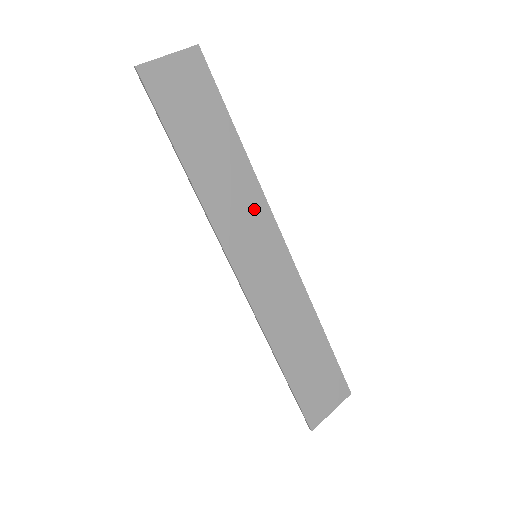
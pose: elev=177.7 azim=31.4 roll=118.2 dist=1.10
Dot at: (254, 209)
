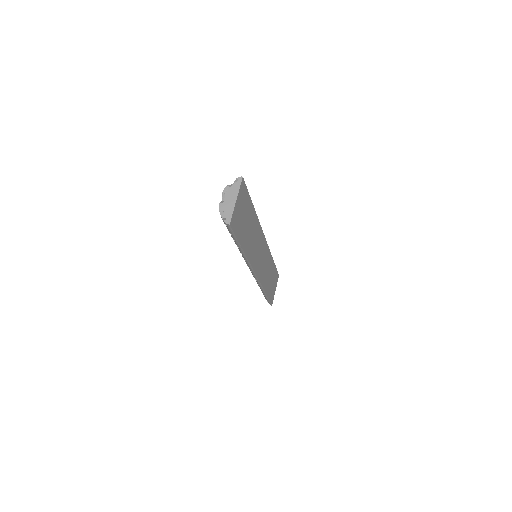
Dot at: (259, 238)
